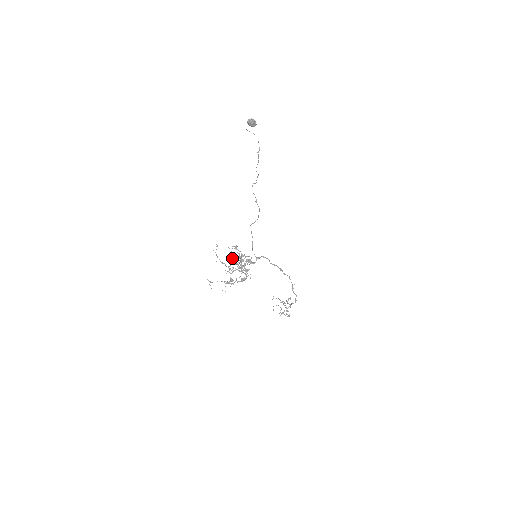
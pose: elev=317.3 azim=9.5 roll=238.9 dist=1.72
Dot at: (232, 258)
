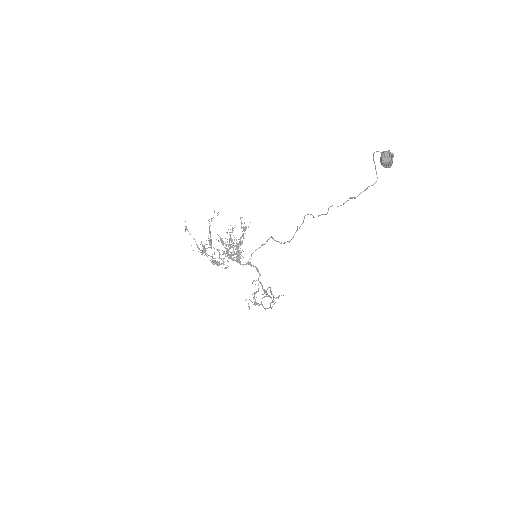
Dot at: (221, 239)
